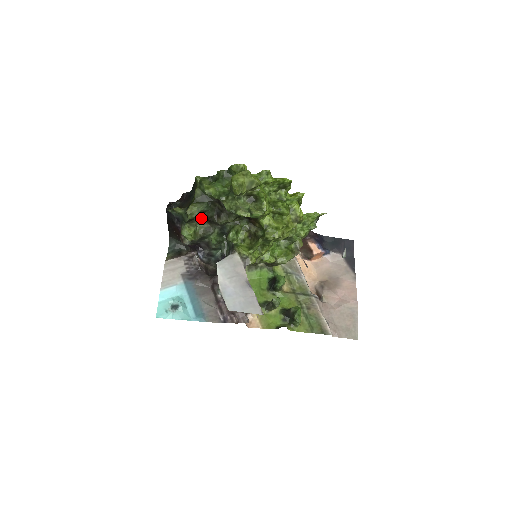
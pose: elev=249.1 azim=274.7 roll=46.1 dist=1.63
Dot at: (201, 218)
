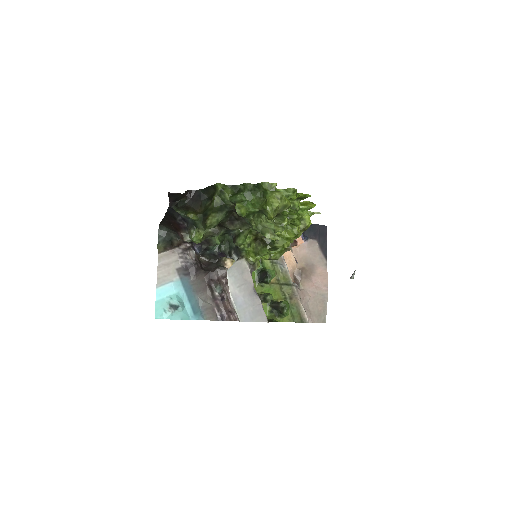
Dot at: occluded
